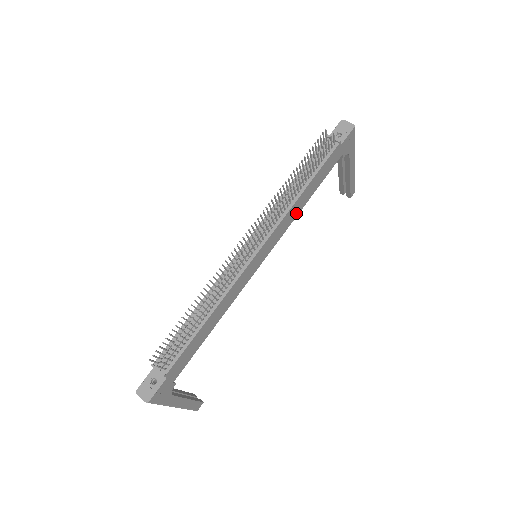
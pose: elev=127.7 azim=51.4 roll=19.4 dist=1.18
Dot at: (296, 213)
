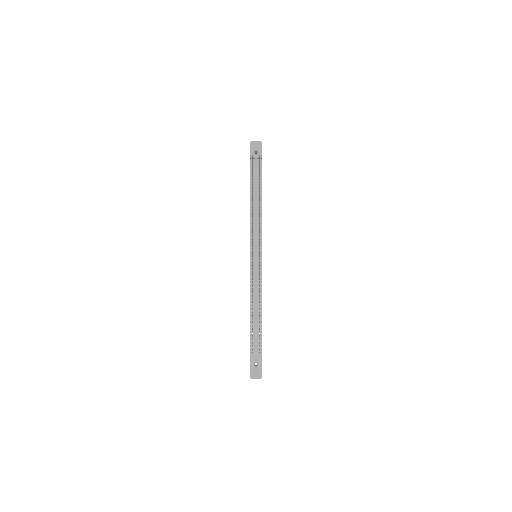
Dot at: occluded
